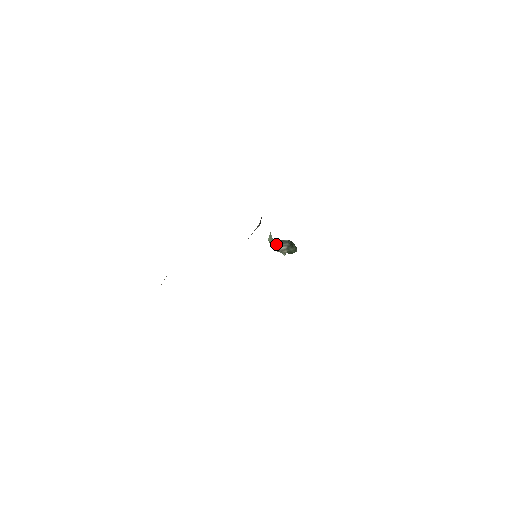
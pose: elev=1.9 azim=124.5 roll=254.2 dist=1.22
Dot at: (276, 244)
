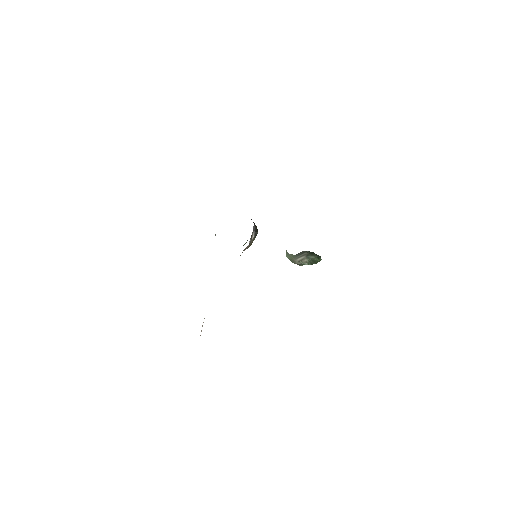
Dot at: (294, 257)
